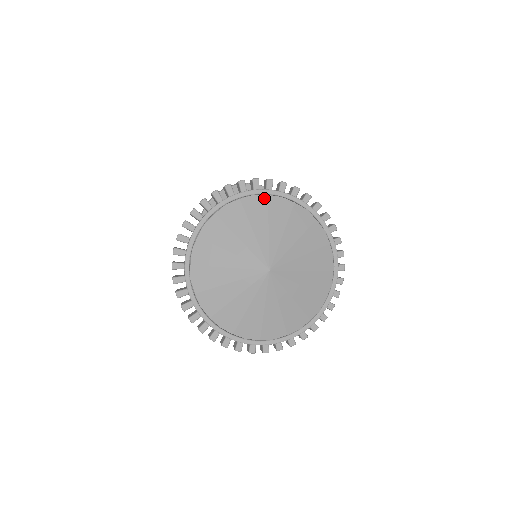
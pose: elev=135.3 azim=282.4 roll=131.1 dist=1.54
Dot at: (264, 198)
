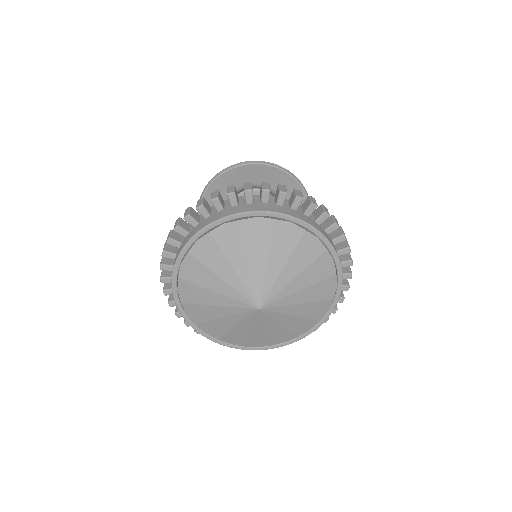
Dot at: (270, 222)
